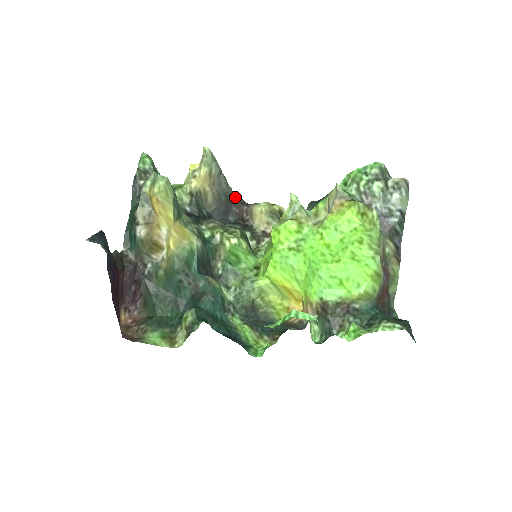
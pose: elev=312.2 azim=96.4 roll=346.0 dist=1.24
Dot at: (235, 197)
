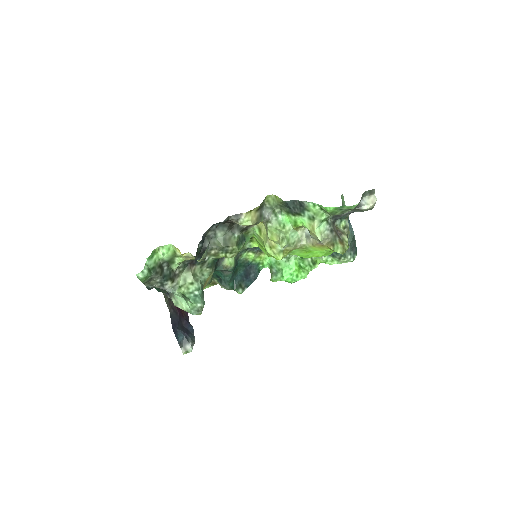
Dot at: occluded
